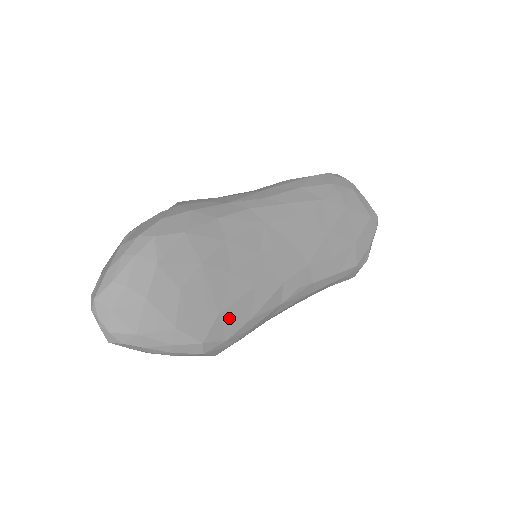
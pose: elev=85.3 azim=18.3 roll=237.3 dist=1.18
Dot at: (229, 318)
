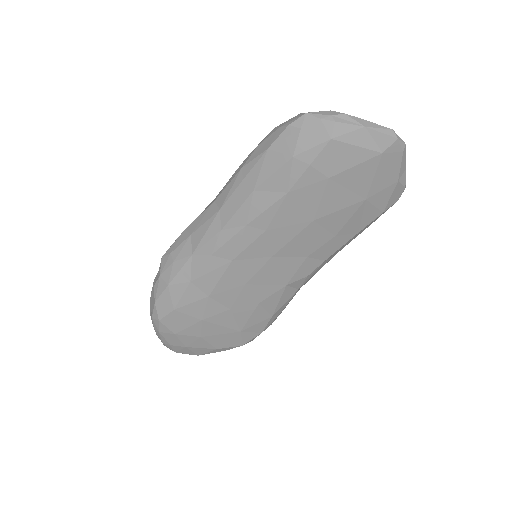
Dot at: (252, 327)
